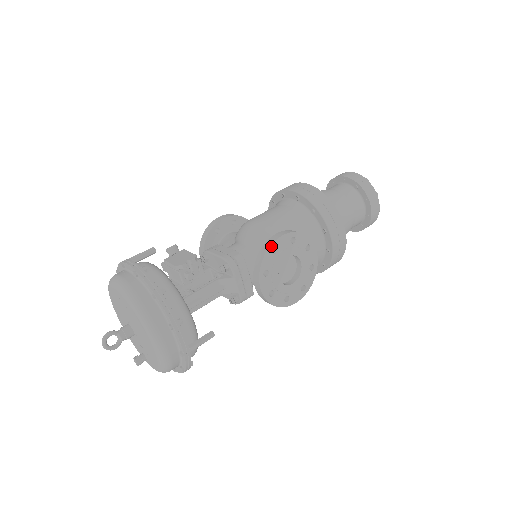
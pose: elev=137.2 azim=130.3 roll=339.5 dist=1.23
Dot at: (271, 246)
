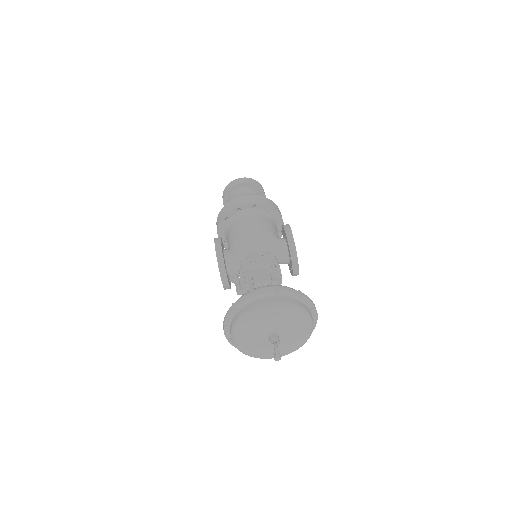
Dot at: (293, 238)
